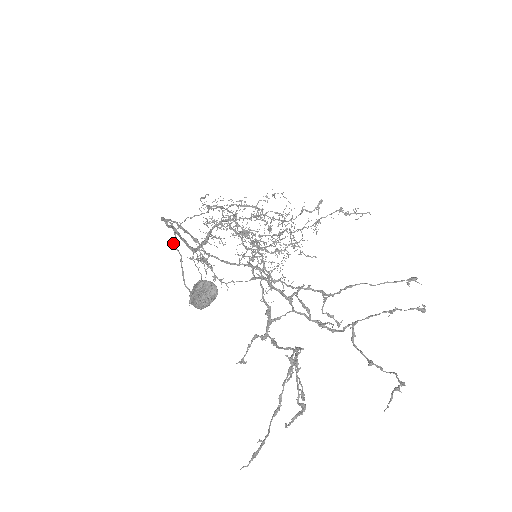
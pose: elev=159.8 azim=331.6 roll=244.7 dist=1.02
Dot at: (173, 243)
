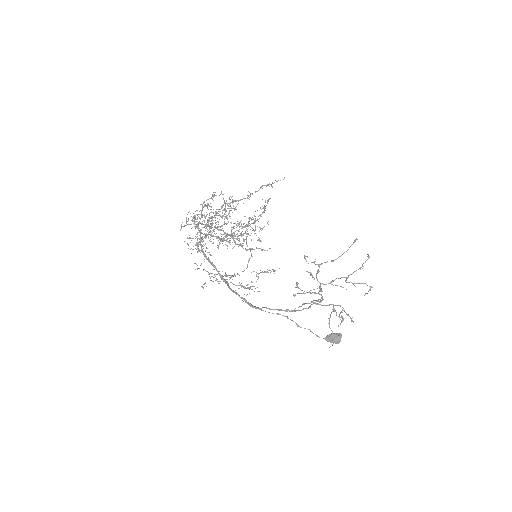
Dot at: (300, 327)
